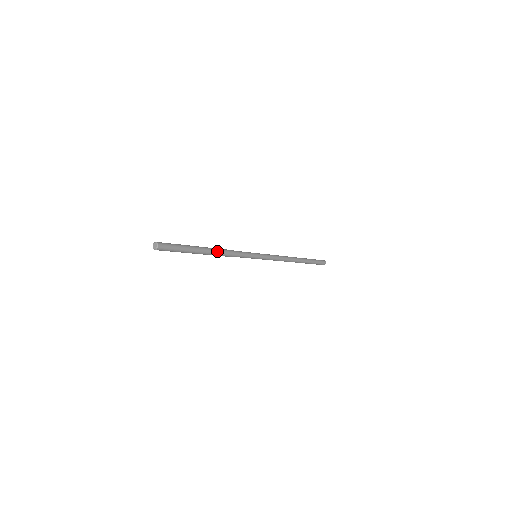
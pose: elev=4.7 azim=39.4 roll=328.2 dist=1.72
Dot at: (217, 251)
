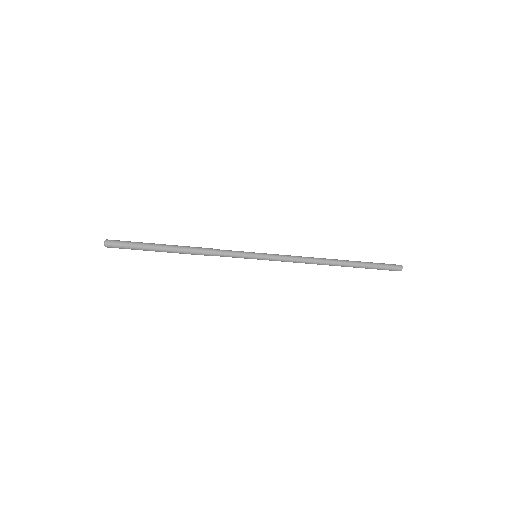
Dot at: (187, 251)
